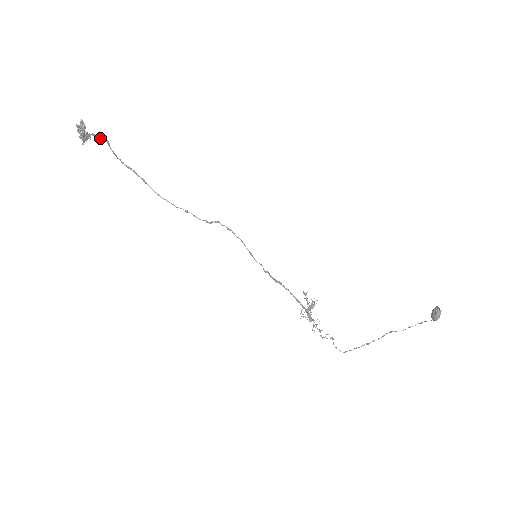
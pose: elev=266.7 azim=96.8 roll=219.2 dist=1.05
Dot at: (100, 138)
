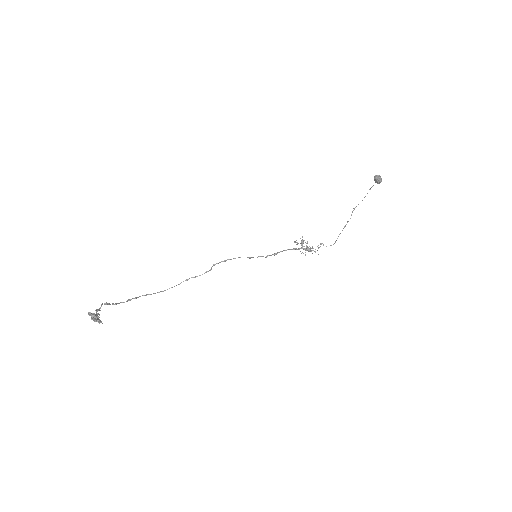
Dot at: occluded
